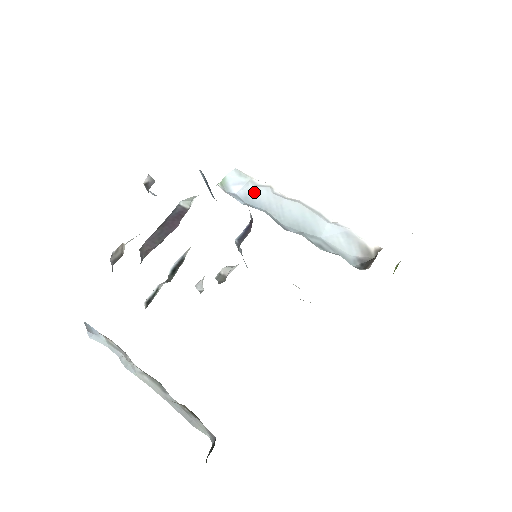
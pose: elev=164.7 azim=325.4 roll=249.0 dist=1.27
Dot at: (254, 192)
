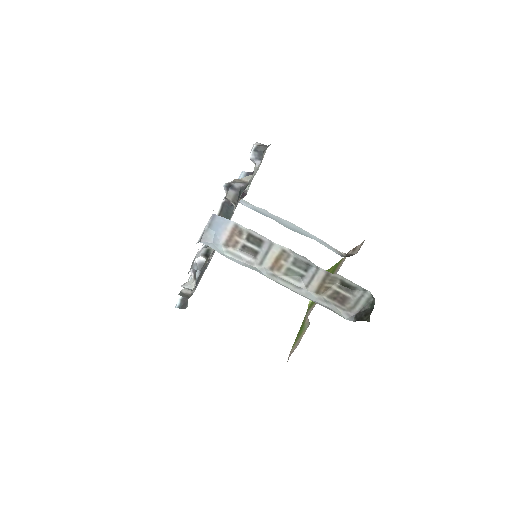
Dot at: (258, 209)
